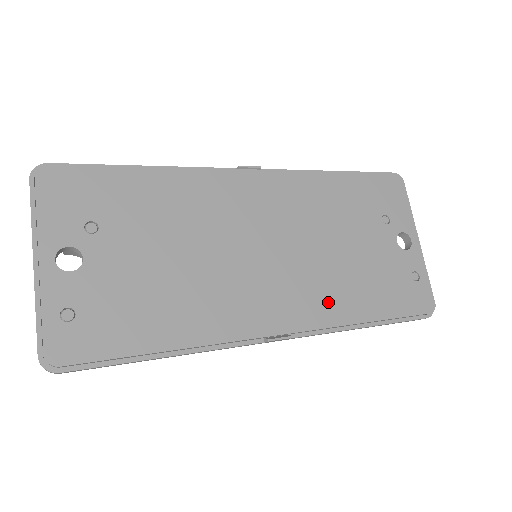
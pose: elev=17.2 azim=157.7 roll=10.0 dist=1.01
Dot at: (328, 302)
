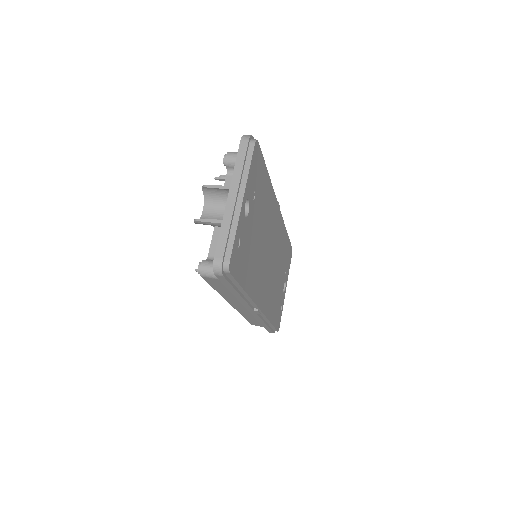
Dot at: (270, 303)
